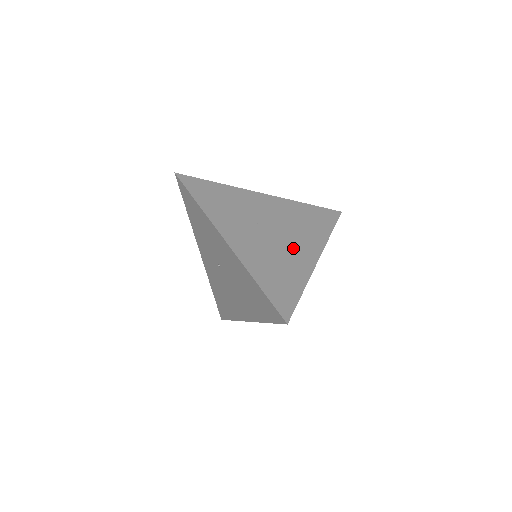
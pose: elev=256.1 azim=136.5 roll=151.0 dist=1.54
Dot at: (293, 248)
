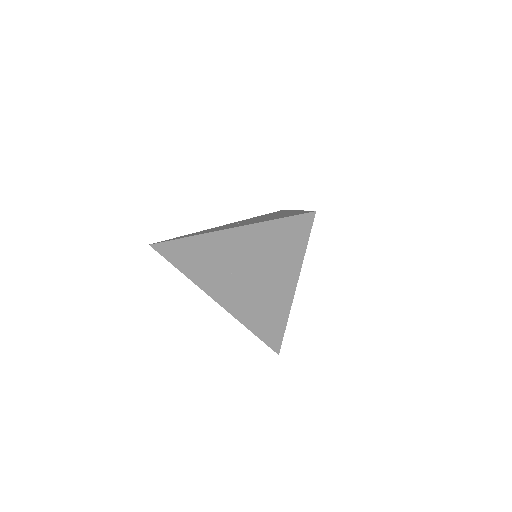
Dot at: (269, 289)
